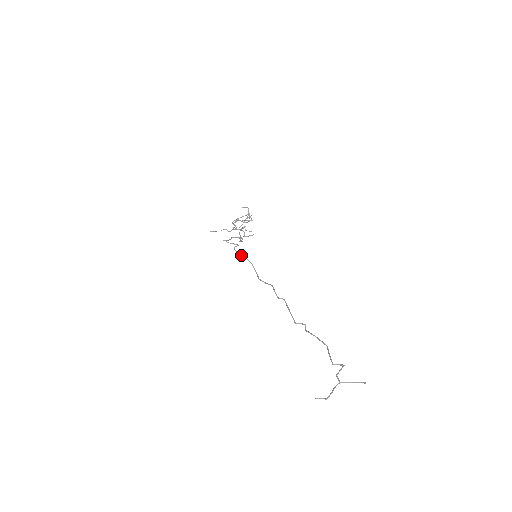
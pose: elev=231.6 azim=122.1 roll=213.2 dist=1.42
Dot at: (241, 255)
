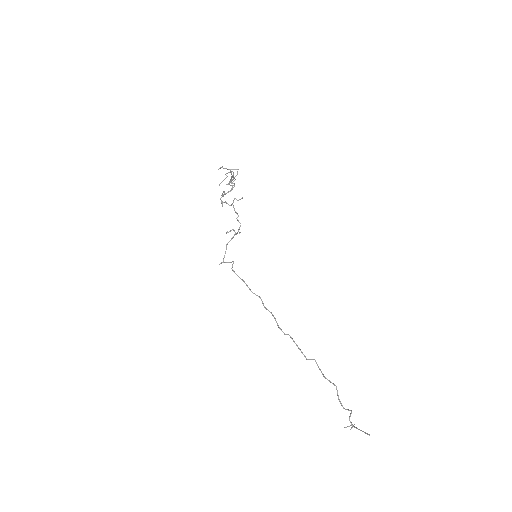
Dot at: occluded
